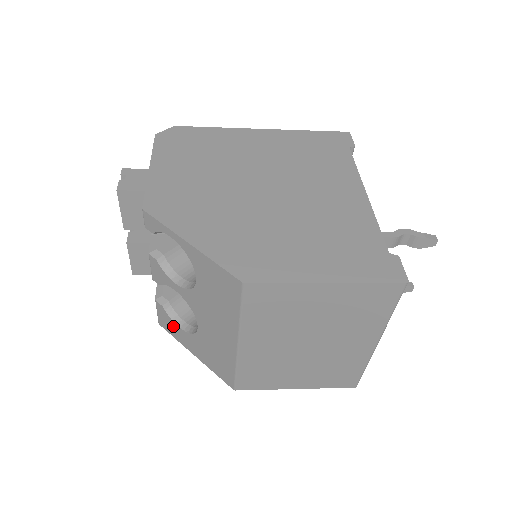
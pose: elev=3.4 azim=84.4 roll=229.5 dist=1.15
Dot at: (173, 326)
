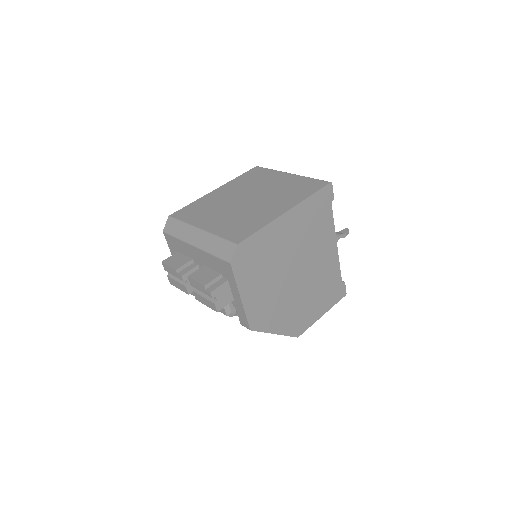
Dot at: occluded
